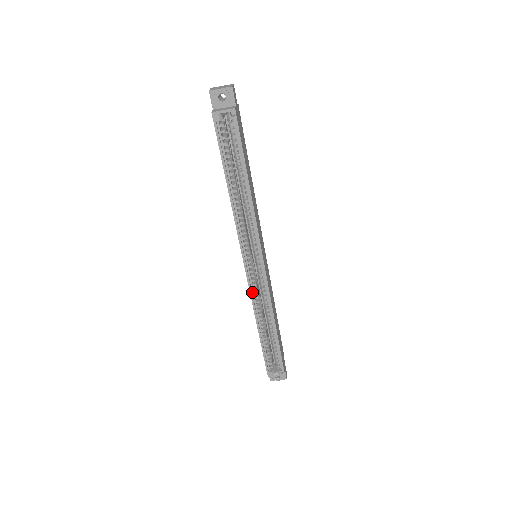
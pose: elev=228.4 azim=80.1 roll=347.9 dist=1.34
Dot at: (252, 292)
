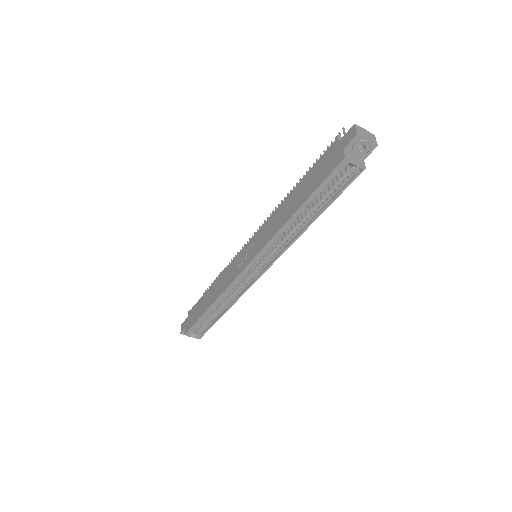
Dot at: (232, 283)
